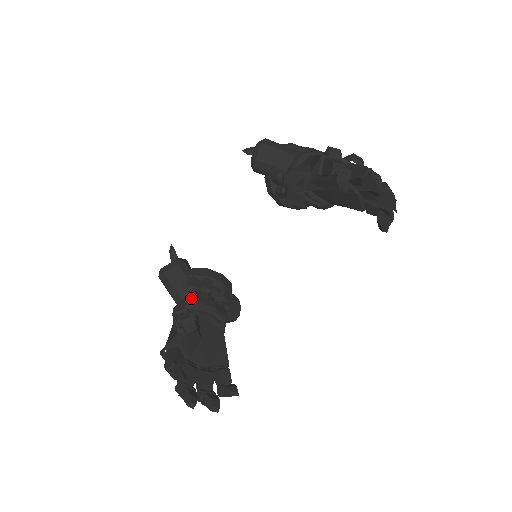
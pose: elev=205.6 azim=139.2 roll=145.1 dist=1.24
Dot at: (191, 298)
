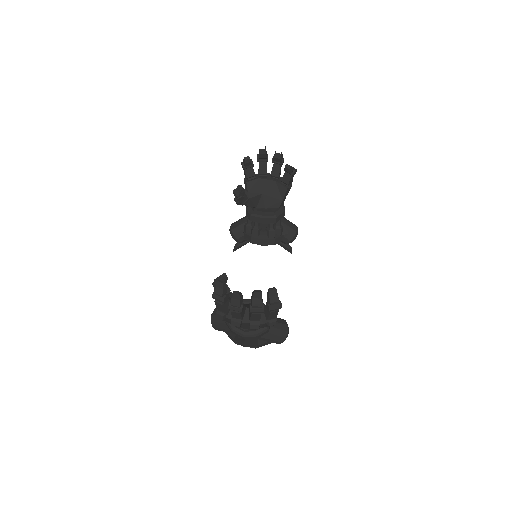
Dot at: occluded
